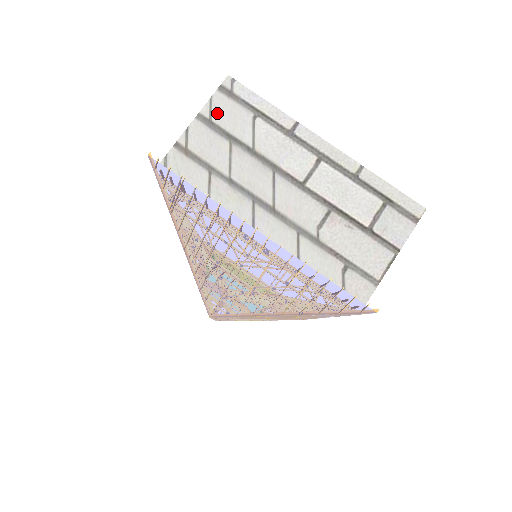
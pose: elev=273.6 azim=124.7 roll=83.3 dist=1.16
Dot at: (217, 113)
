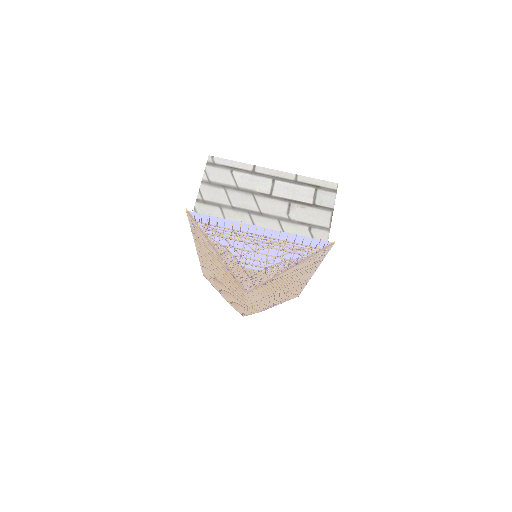
Dot at: (211, 177)
